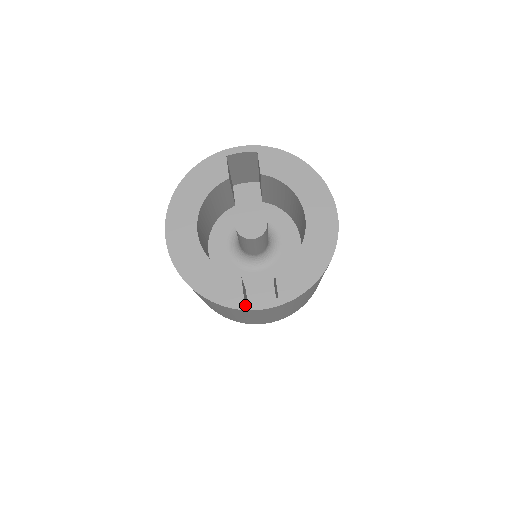
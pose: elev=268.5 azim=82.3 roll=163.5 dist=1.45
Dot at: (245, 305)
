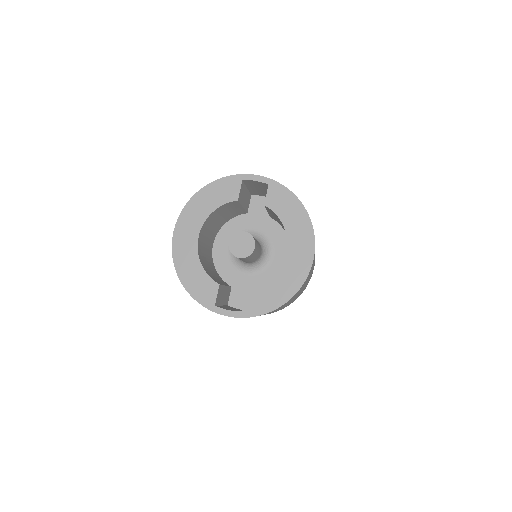
Dot at: (215, 308)
